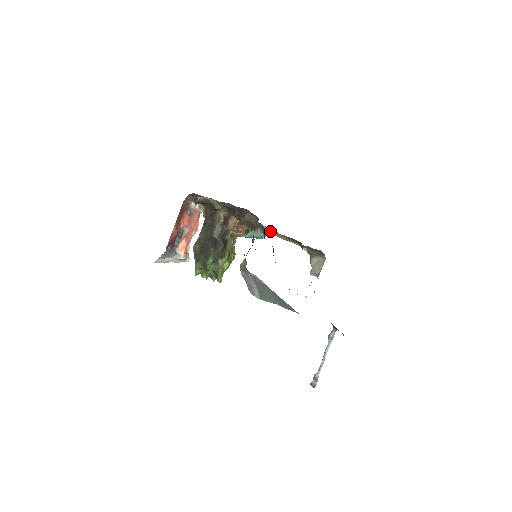
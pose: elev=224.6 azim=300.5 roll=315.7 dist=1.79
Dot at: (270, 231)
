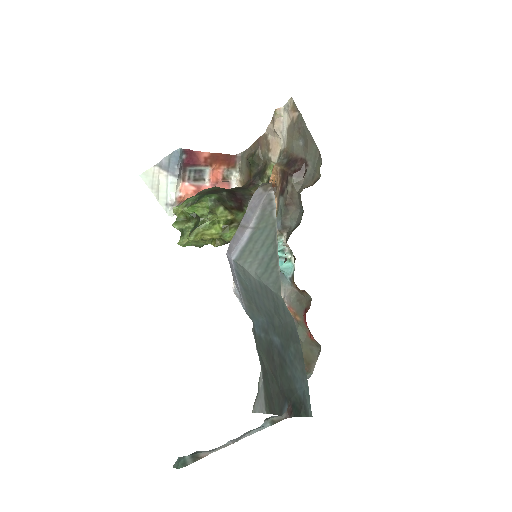
Dot at: (287, 263)
